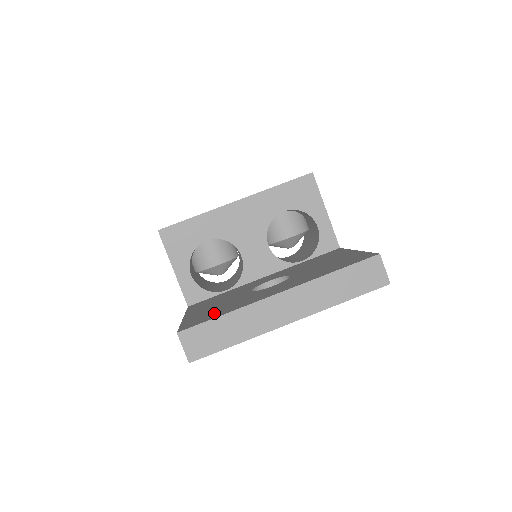
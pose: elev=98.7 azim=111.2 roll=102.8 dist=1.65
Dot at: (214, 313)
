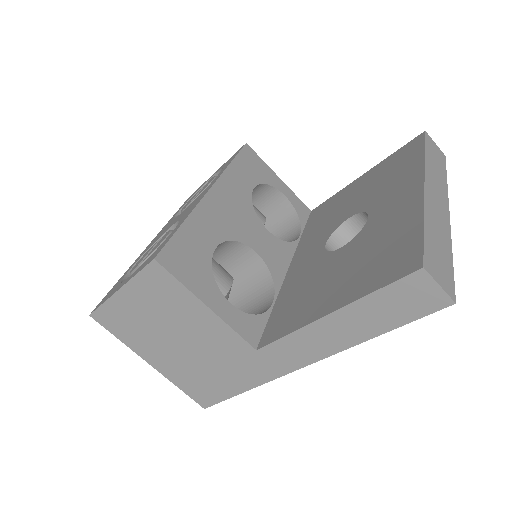
Dot at: (391, 248)
